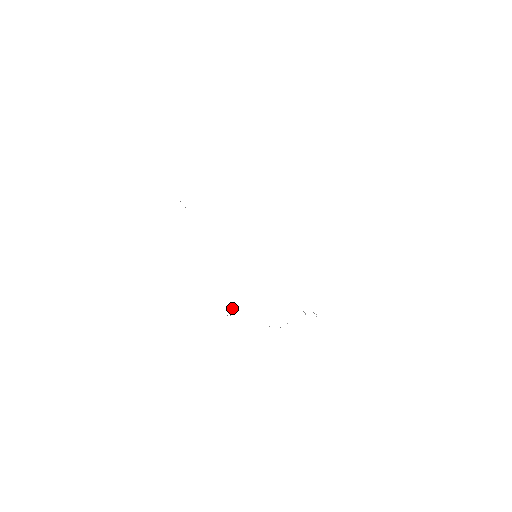
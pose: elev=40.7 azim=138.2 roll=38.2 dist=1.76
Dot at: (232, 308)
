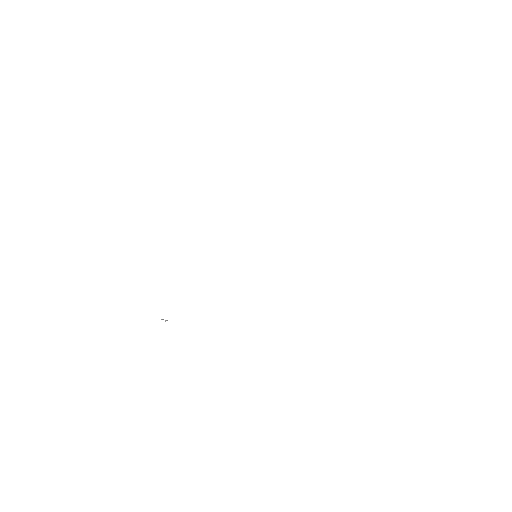
Dot at: occluded
